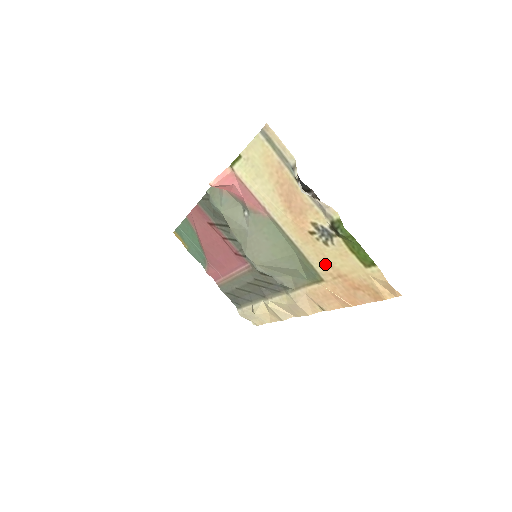
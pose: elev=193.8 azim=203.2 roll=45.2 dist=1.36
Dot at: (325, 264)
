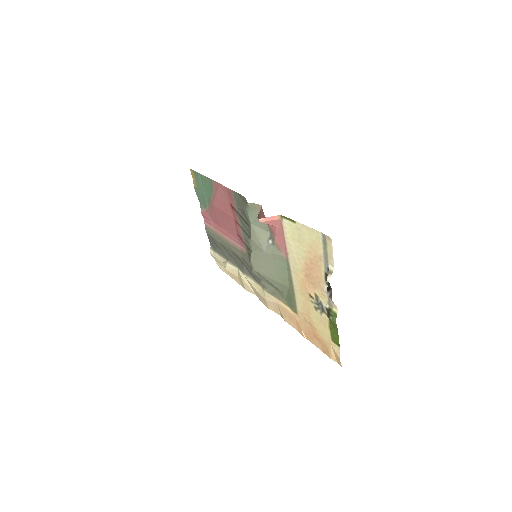
Dot at: (306, 312)
